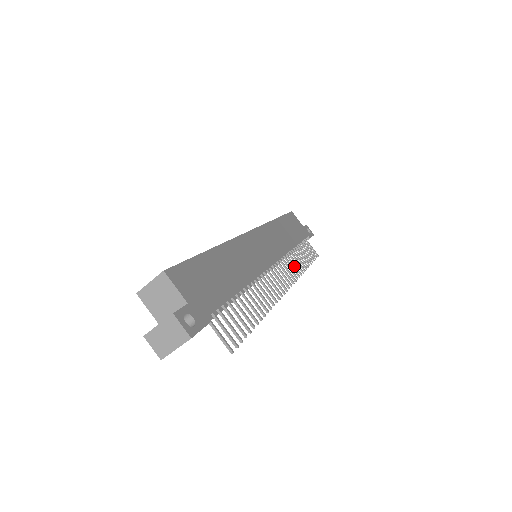
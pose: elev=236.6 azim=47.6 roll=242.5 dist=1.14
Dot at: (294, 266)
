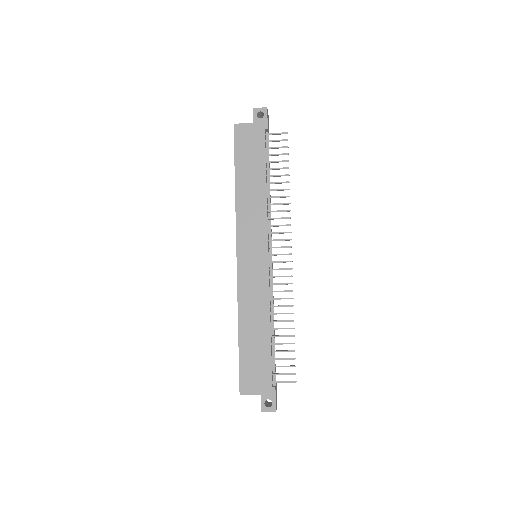
Dot at: occluded
